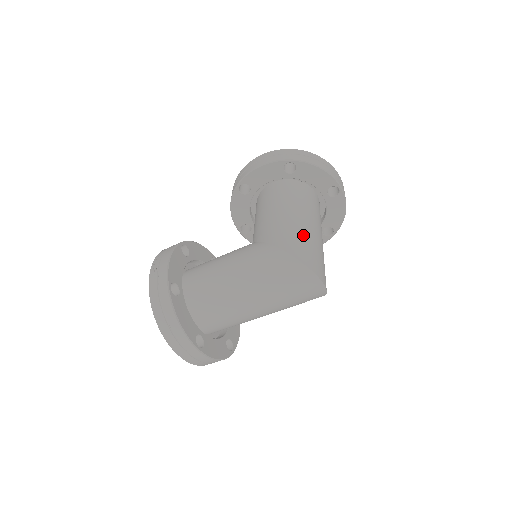
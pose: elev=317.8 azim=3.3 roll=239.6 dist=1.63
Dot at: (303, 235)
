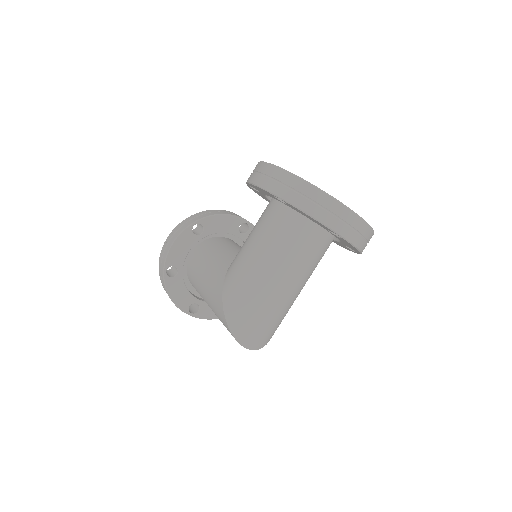
Dot at: (252, 292)
